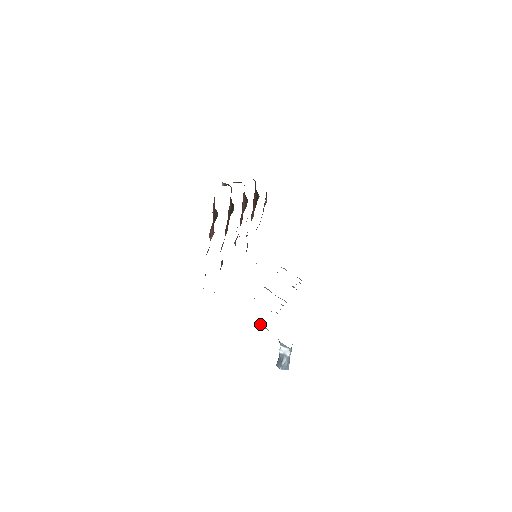
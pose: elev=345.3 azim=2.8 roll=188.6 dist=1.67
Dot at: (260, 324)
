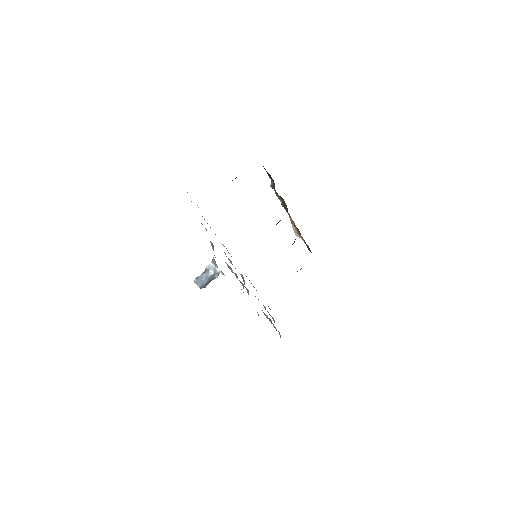
Dot at: occluded
